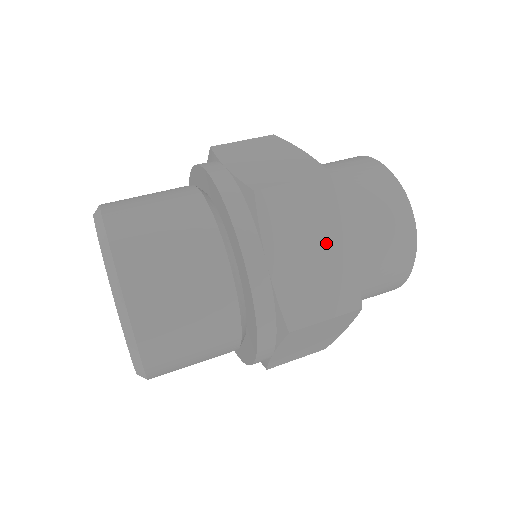
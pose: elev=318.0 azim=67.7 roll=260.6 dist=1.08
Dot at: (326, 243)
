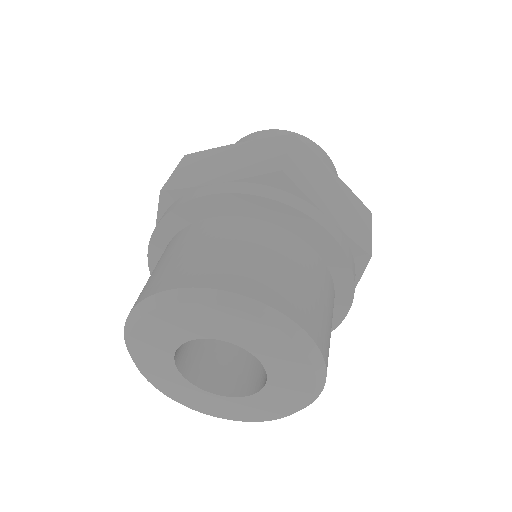
Dot at: occluded
